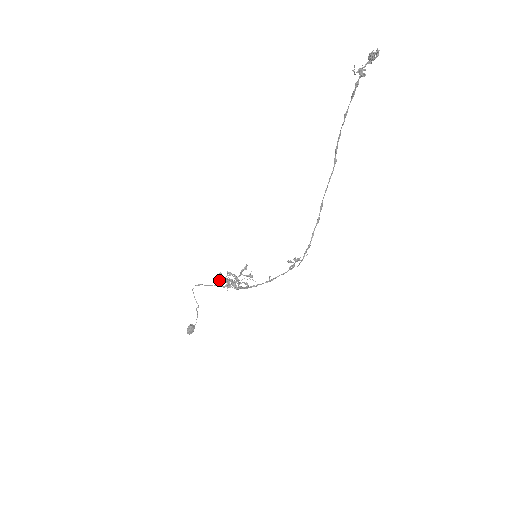
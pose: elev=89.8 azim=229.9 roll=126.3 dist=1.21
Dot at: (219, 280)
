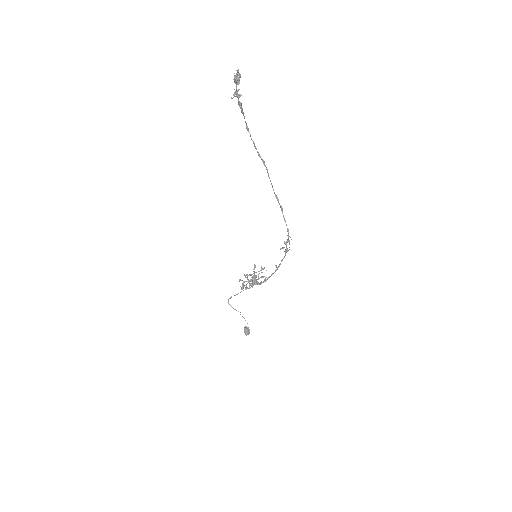
Dot at: (242, 286)
